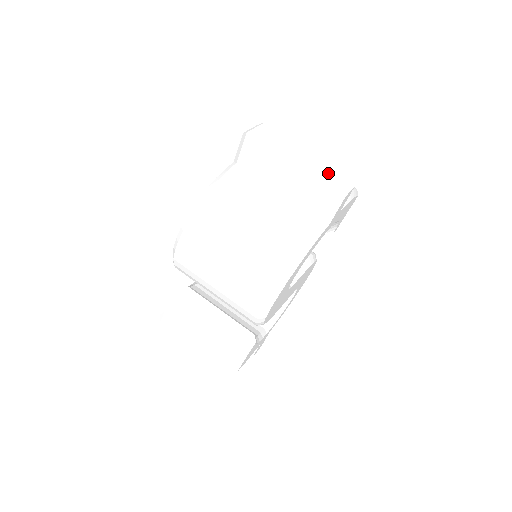
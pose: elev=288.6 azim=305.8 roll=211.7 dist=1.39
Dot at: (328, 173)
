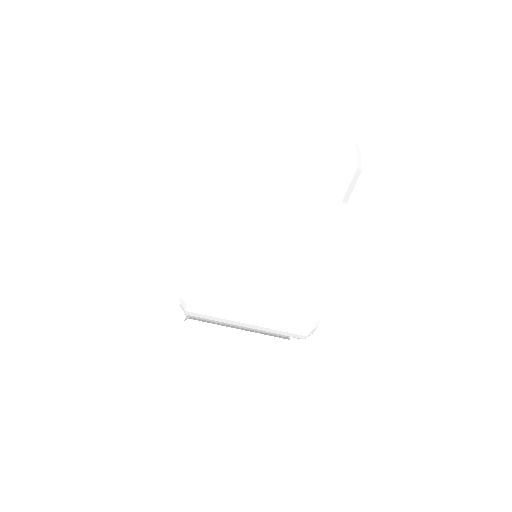
Dot at: (331, 150)
